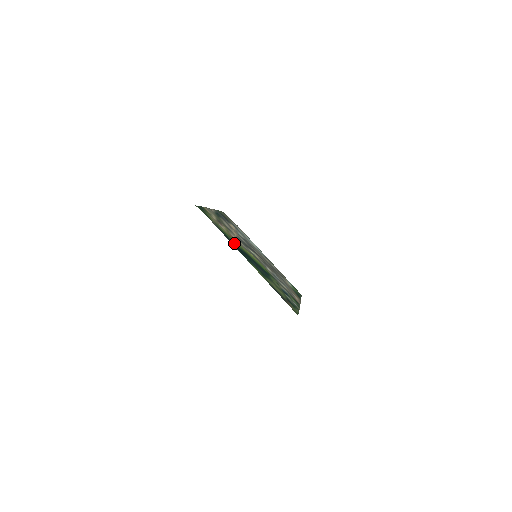
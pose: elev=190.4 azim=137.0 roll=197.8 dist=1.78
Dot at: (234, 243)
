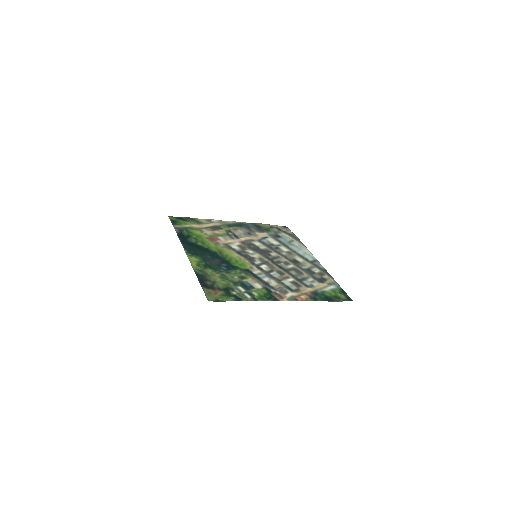
Dot at: (194, 241)
